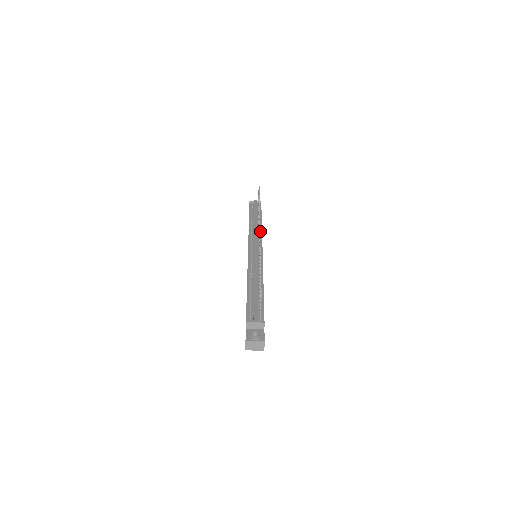
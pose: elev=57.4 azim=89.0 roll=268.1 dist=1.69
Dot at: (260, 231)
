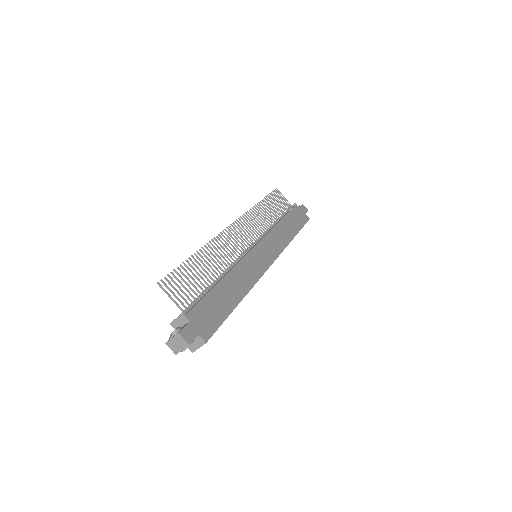
Dot at: (269, 230)
